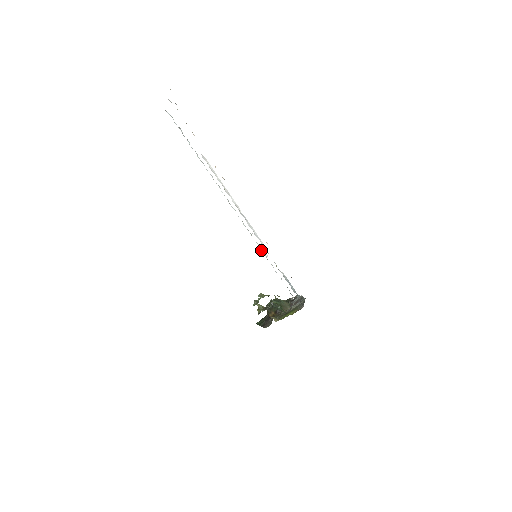
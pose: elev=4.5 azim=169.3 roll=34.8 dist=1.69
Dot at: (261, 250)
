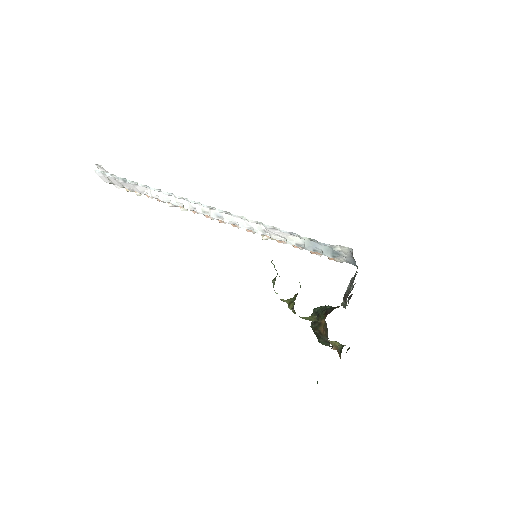
Dot at: (251, 221)
